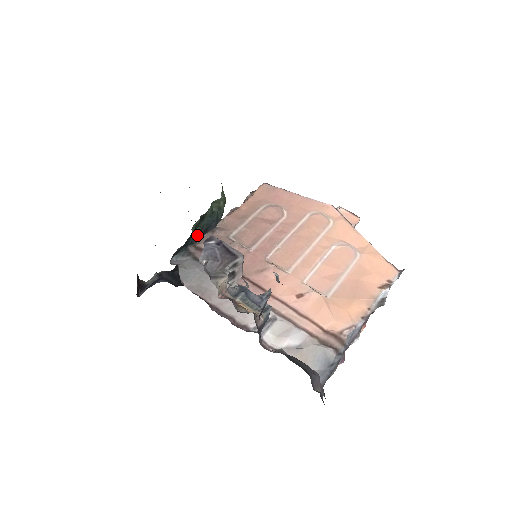
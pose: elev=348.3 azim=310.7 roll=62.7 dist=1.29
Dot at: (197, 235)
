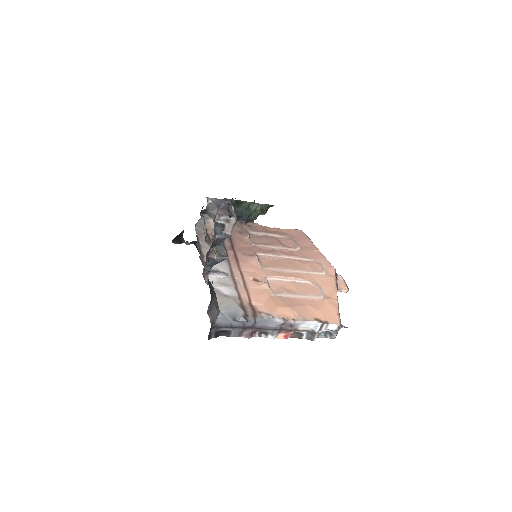
Dot at: occluded
